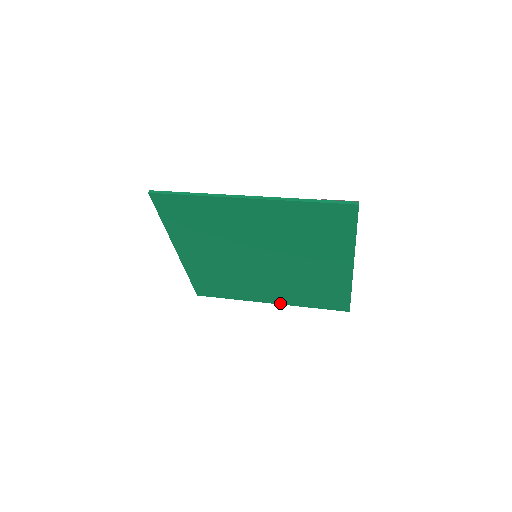
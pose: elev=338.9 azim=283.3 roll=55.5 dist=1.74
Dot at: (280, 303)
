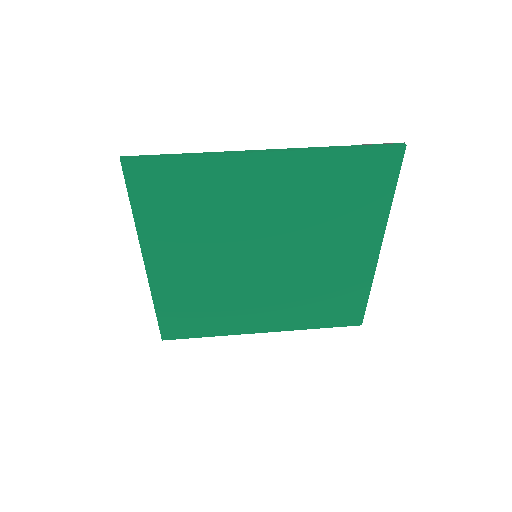
Dot at: (276, 330)
